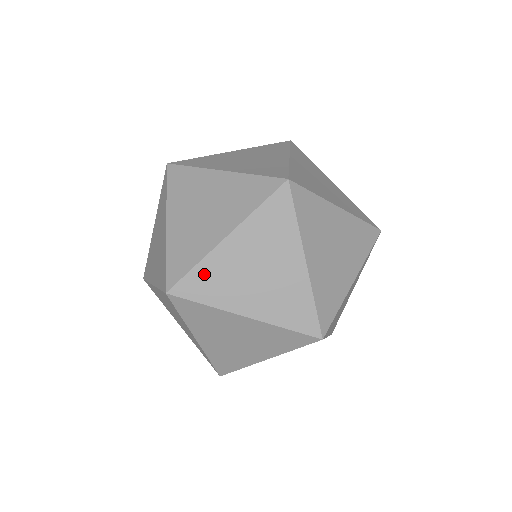
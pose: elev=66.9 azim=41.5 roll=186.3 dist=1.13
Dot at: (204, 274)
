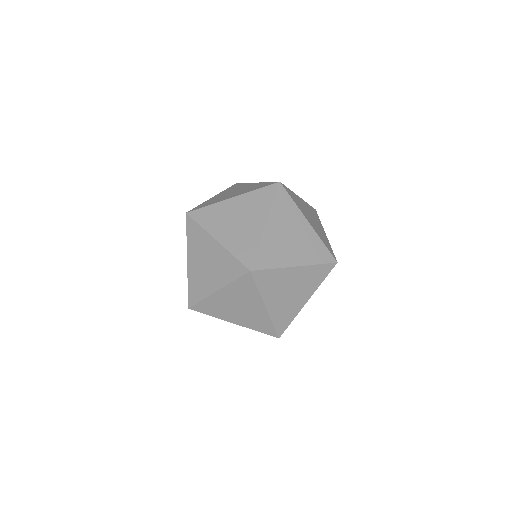
Dot at: (265, 250)
